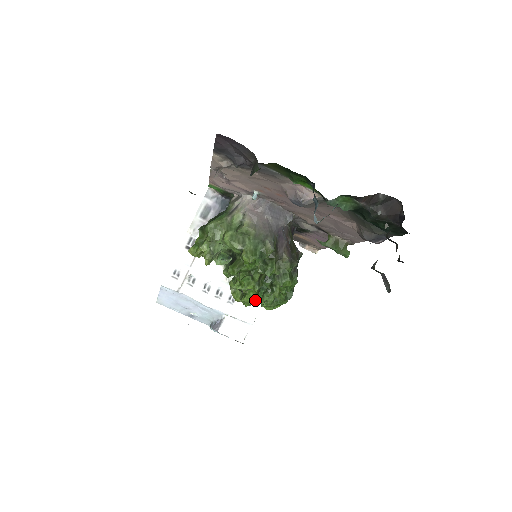
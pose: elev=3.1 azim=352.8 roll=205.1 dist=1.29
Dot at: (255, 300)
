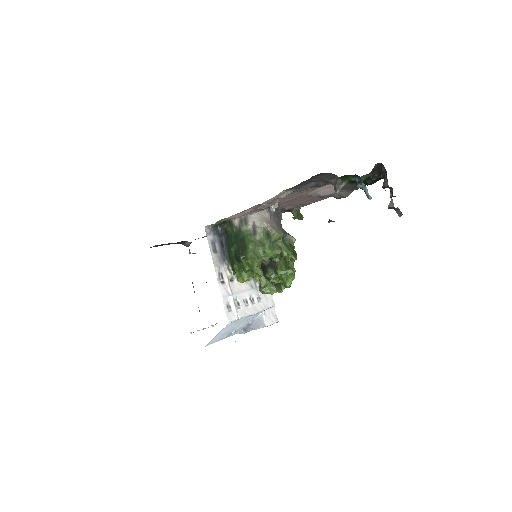
Dot at: occluded
